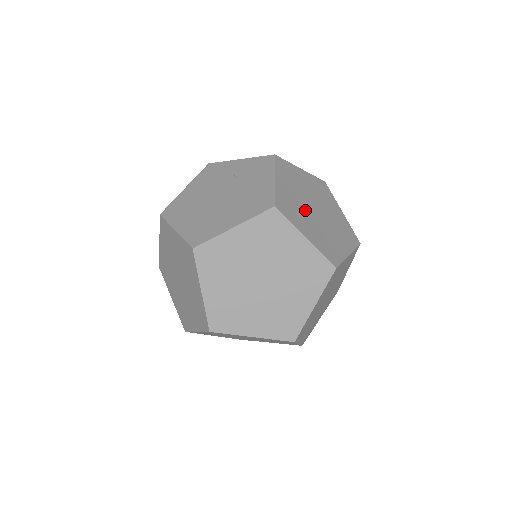
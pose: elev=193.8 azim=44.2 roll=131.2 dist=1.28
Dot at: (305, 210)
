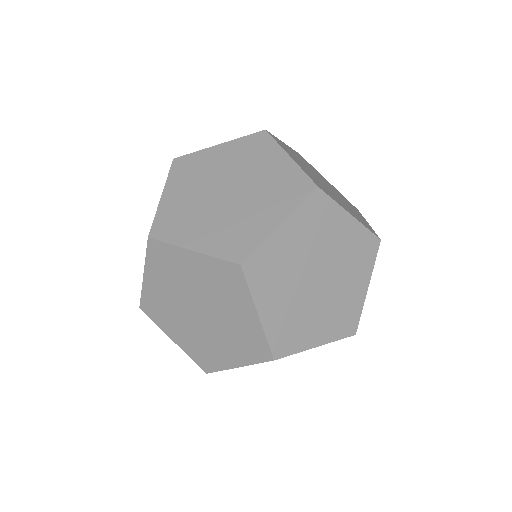
Dot at: (308, 168)
